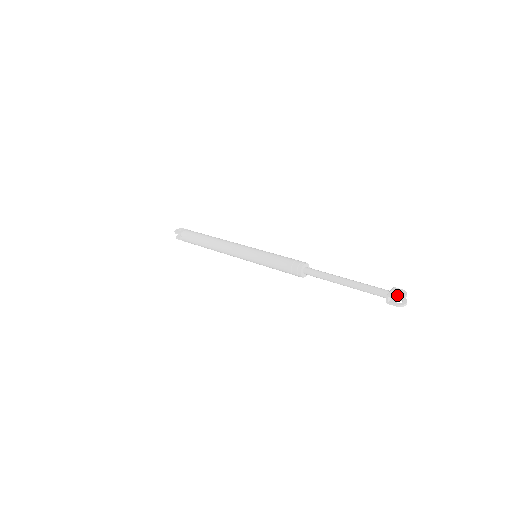
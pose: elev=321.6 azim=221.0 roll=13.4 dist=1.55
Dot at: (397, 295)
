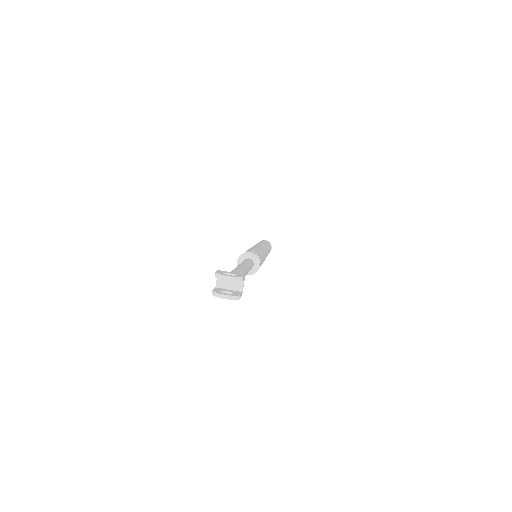
Dot at: (222, 272)
